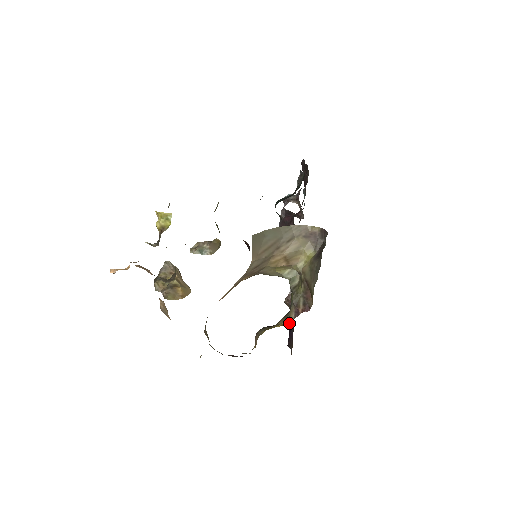
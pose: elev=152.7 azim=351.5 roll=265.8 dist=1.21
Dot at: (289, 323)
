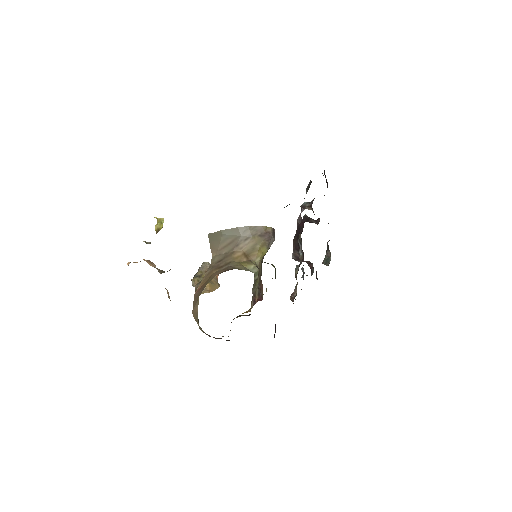
Dot at: (250, 311)
